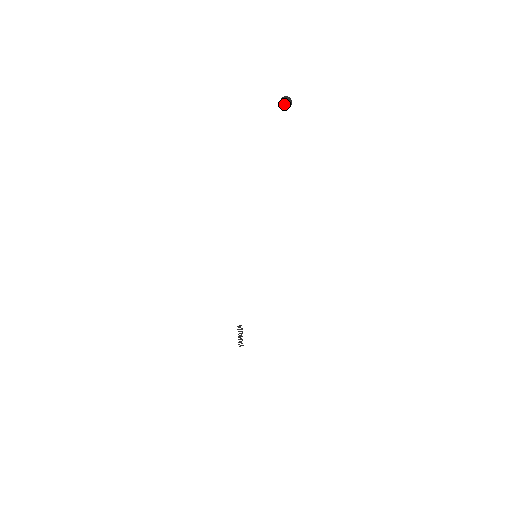
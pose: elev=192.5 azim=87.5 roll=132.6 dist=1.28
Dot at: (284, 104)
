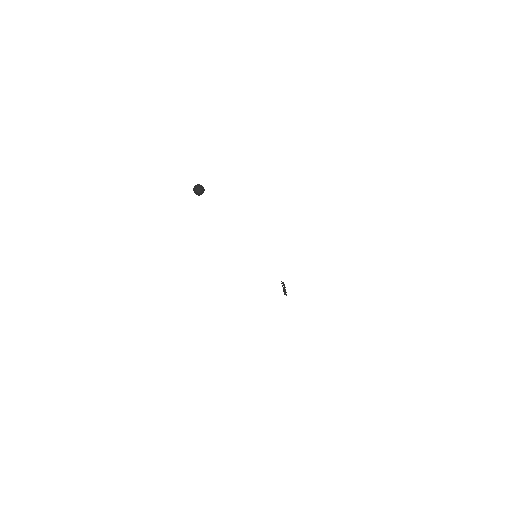
Dot at: (194, 192)
